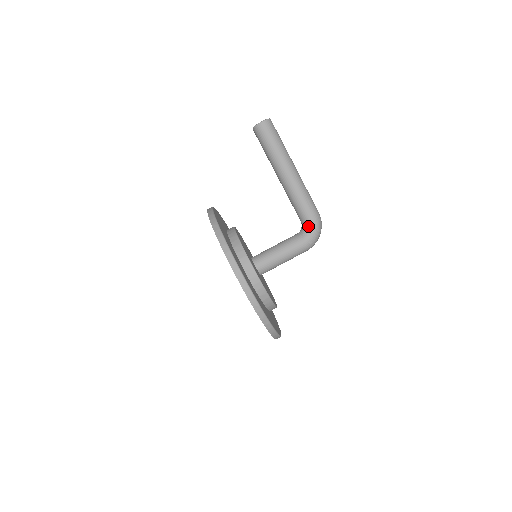
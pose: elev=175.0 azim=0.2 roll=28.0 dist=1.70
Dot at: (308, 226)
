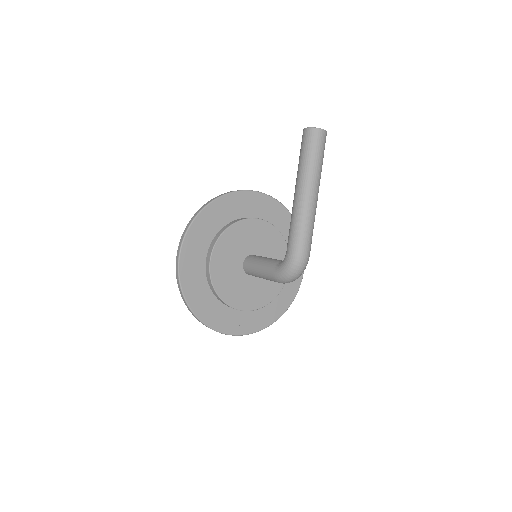
Dot at: (284, 259)
